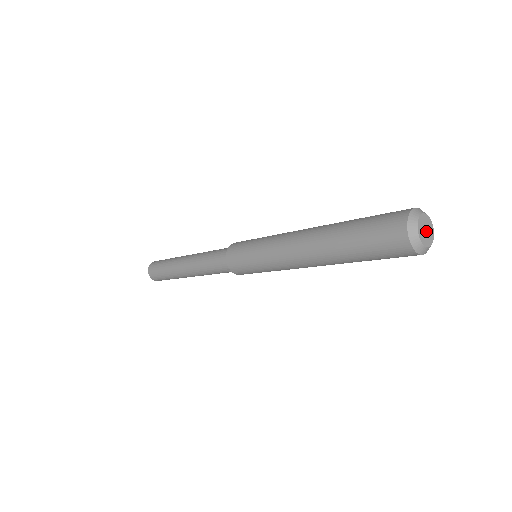
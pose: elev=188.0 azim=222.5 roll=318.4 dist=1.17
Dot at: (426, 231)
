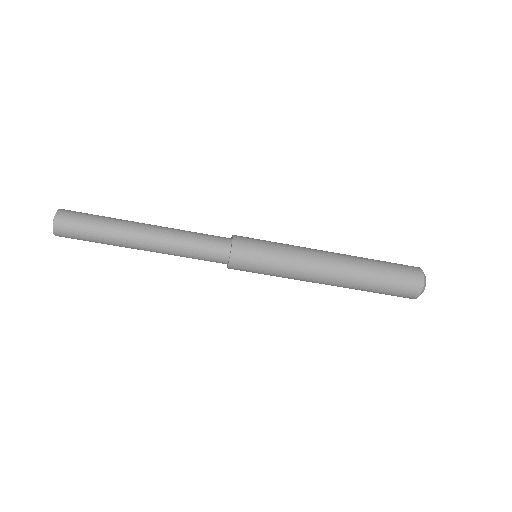
Dot at: occluded
